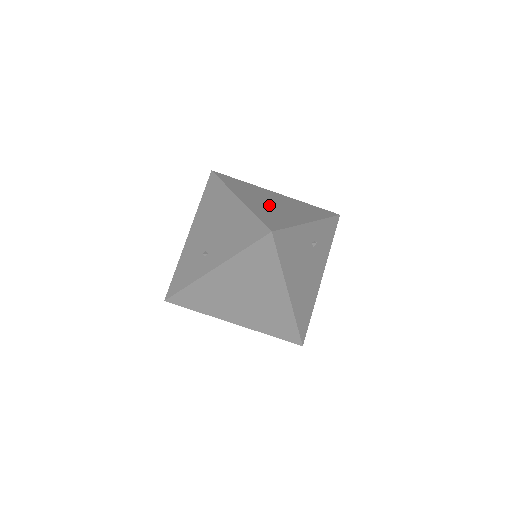
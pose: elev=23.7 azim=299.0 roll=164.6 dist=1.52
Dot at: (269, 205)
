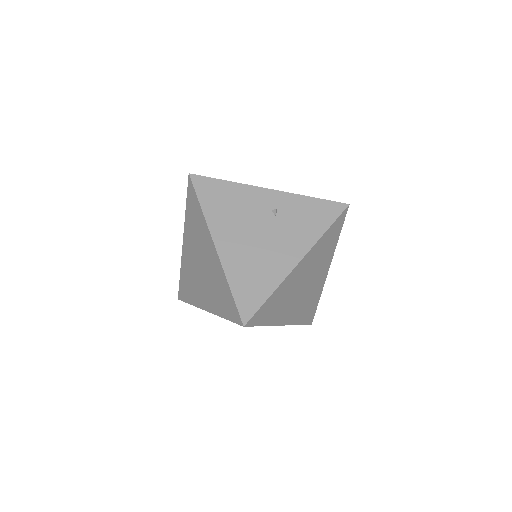
Dot at: occluded
